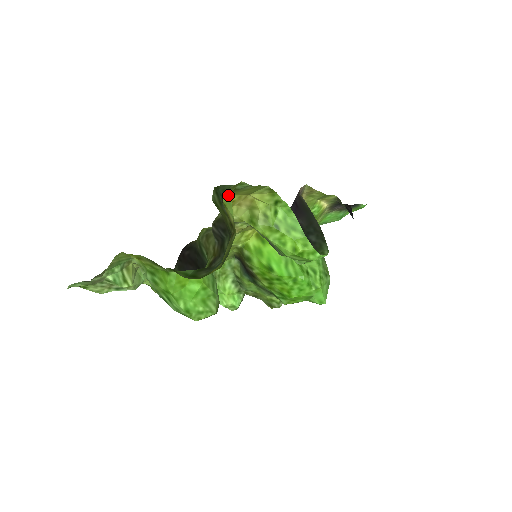
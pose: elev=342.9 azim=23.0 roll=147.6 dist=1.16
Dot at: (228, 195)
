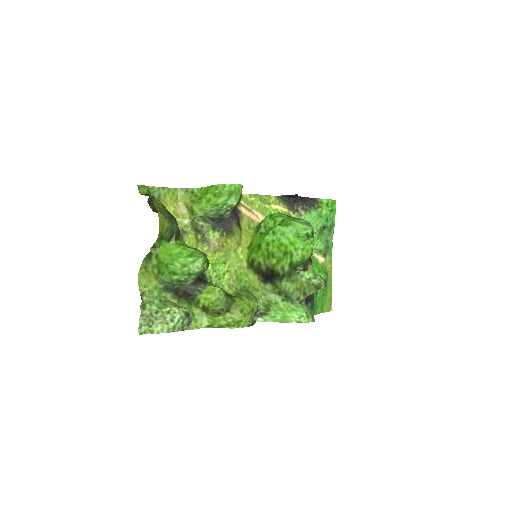
Dot at: occluded
